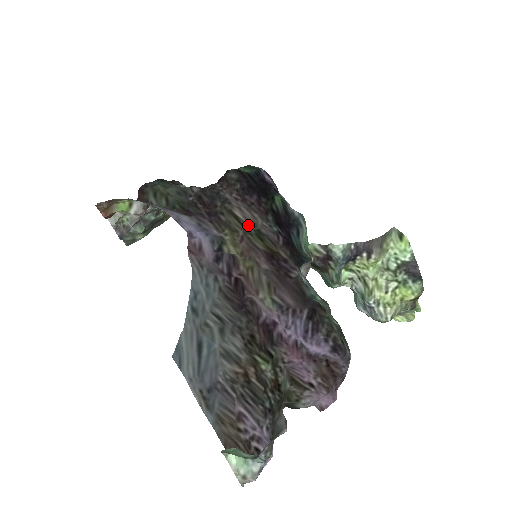
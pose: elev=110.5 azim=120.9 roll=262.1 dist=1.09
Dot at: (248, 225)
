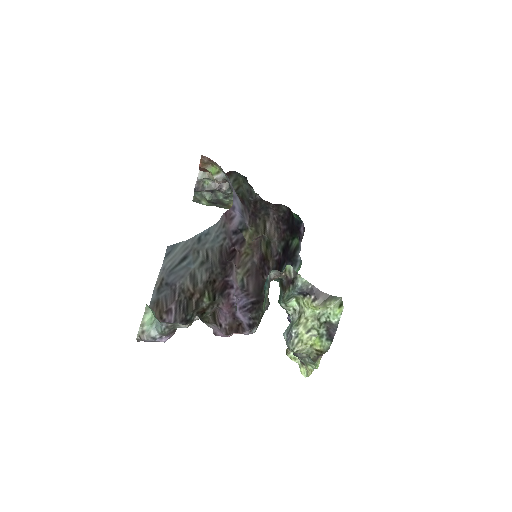
Dot at: (267, 236)
